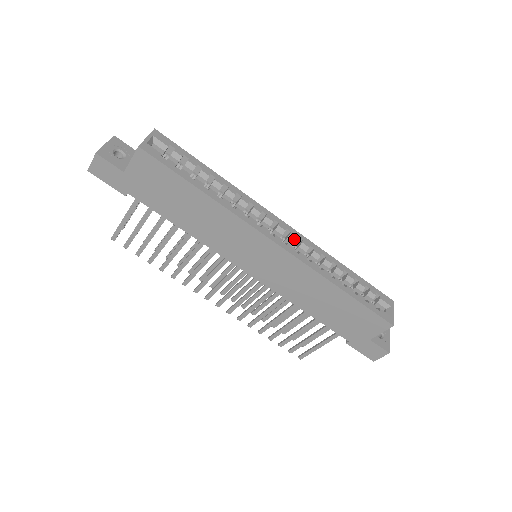
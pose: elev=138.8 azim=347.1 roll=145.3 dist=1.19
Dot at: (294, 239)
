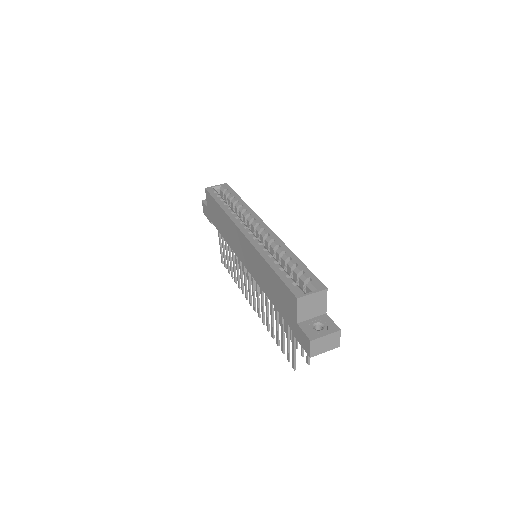
Dot at: (264, 234)
